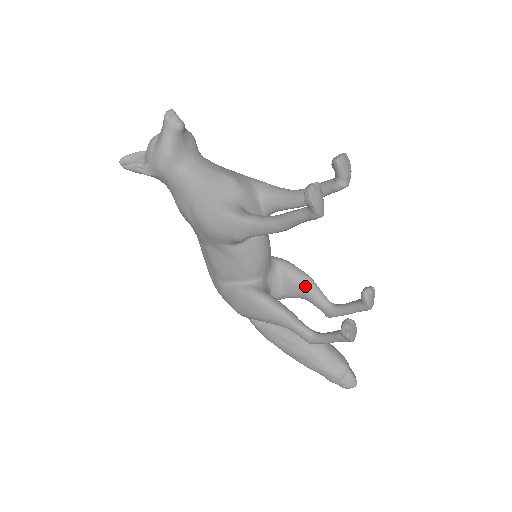
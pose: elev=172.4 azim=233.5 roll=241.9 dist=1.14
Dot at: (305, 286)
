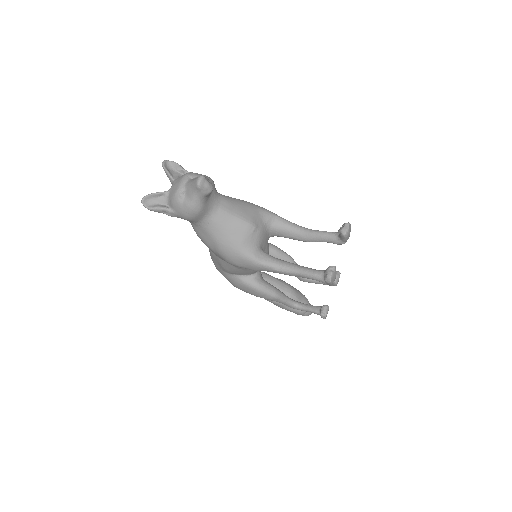
Dot at: occluded
